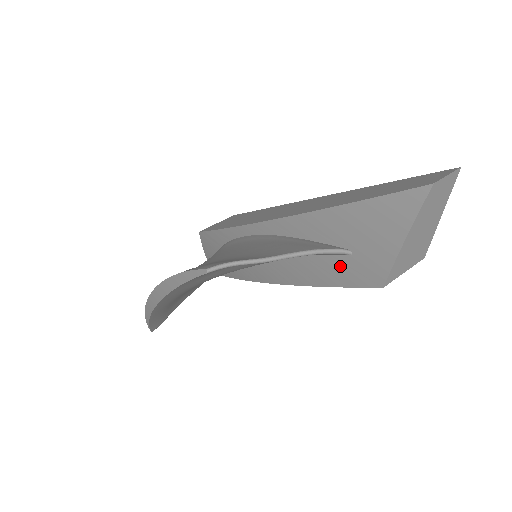
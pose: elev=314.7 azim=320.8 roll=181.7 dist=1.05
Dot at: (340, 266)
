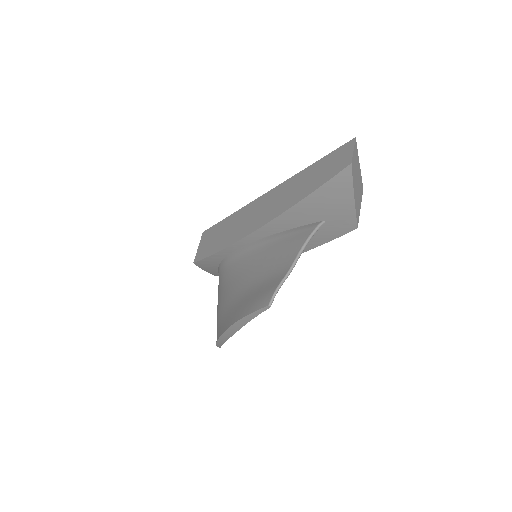
Dot at: (322, 232)
